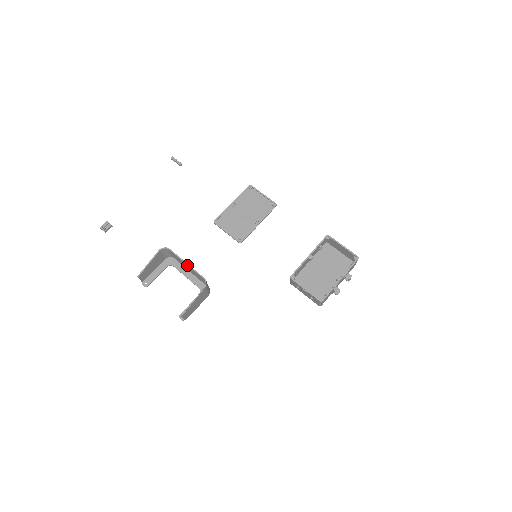
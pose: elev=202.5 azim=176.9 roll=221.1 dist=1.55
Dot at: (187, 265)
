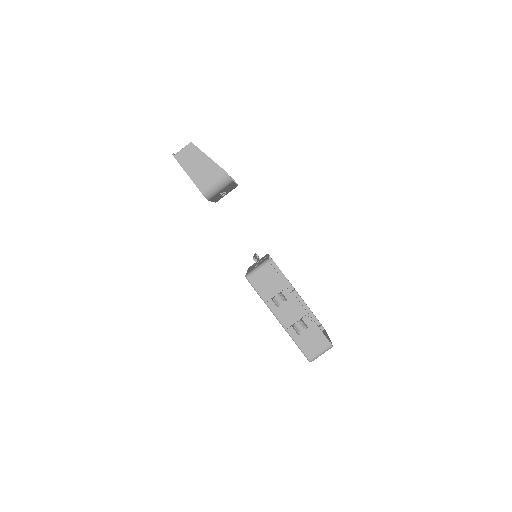
Dot at: occluded
